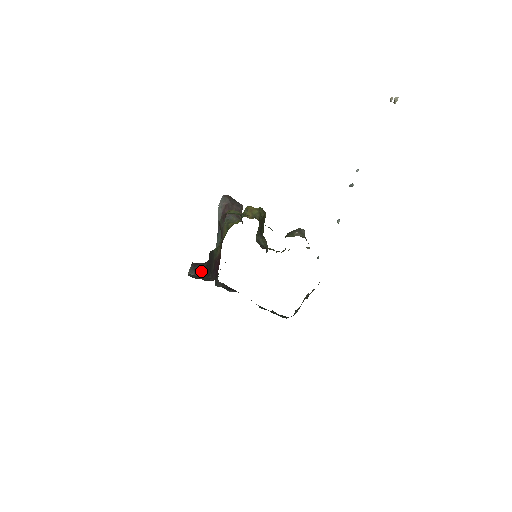
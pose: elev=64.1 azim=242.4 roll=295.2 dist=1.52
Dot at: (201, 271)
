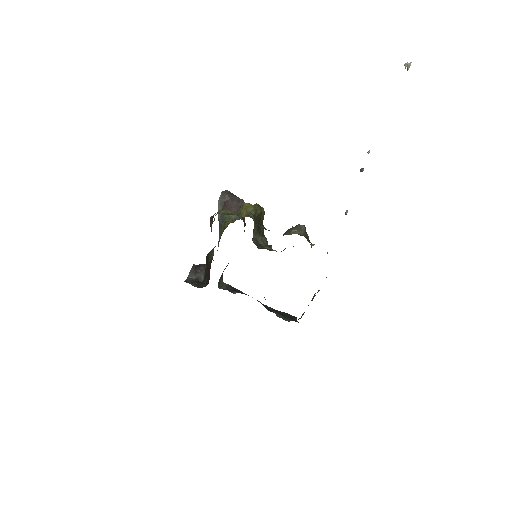
Dot at: (201, 274)
